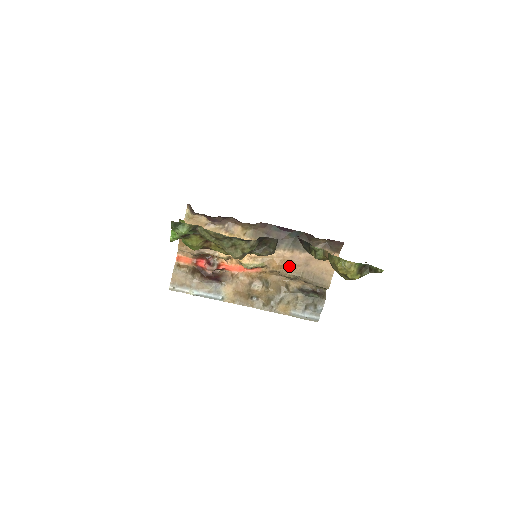
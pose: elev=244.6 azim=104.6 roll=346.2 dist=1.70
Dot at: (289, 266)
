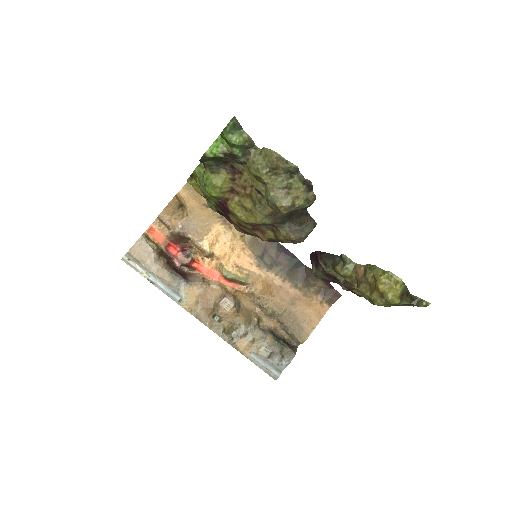
Dot at: (273, 296)
